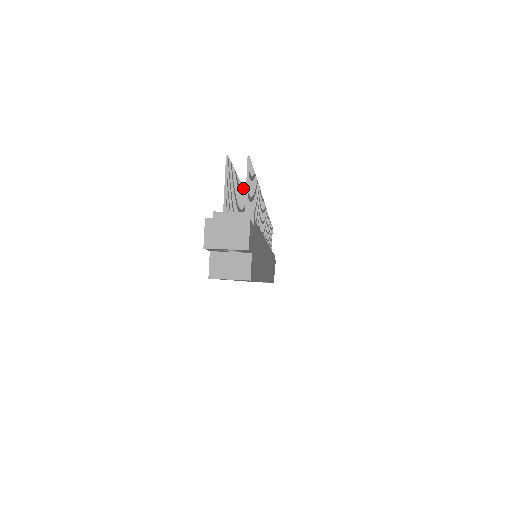
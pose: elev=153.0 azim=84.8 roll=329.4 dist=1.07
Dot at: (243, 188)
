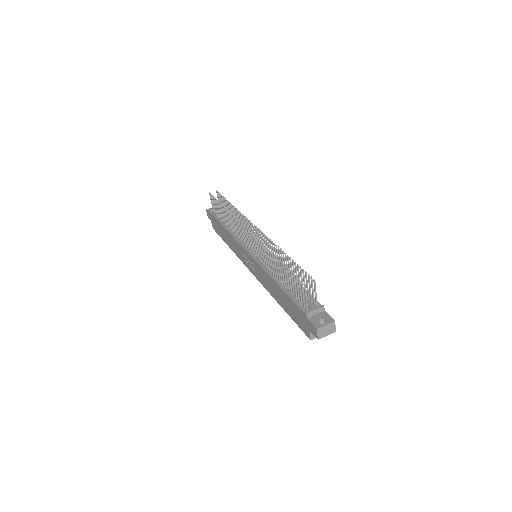
Dot at: (272, 253)
